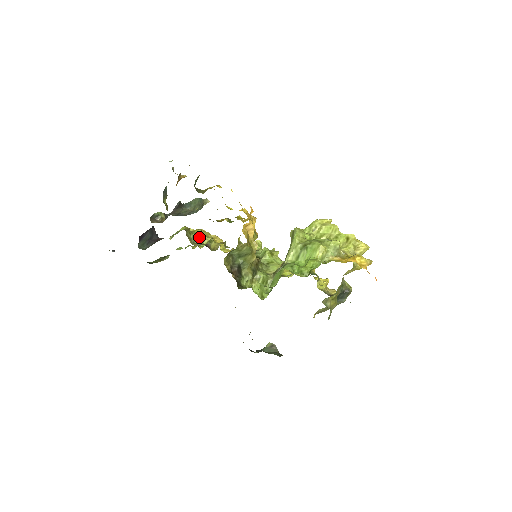
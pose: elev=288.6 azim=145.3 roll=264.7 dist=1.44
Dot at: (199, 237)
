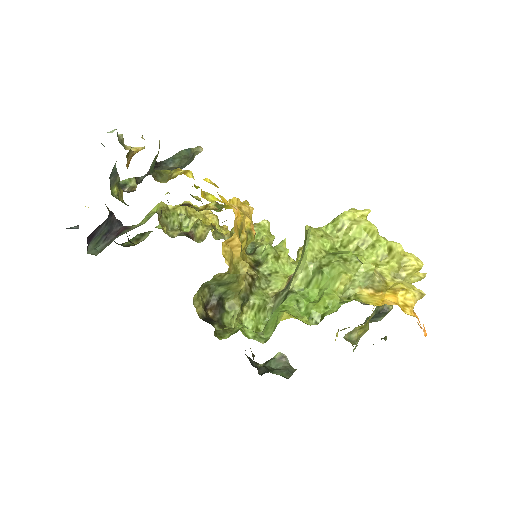
Dot at: (181, 218)
